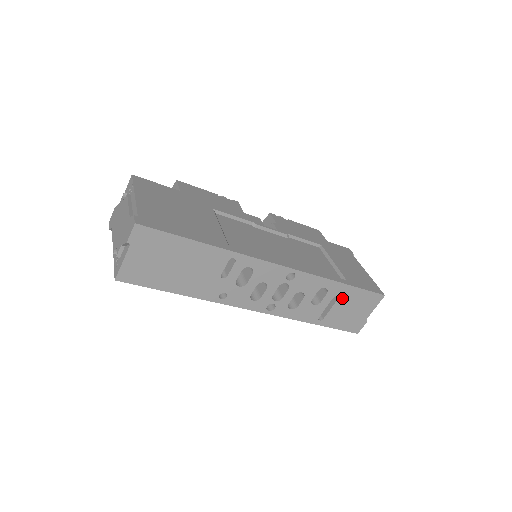
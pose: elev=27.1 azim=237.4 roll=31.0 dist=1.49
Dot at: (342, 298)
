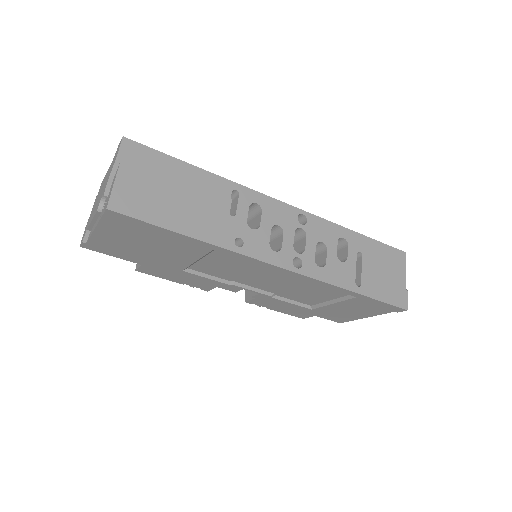
Dot at: (366, 254)
